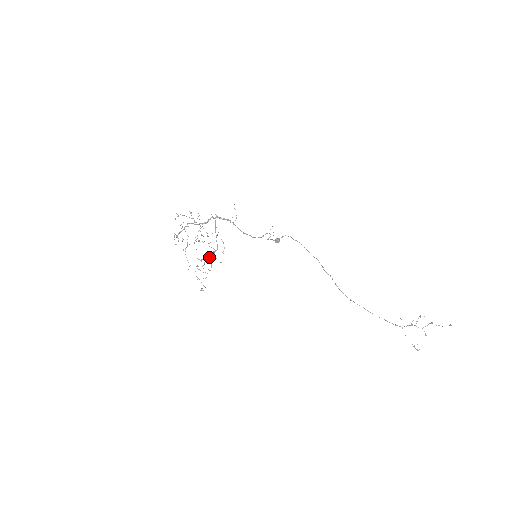
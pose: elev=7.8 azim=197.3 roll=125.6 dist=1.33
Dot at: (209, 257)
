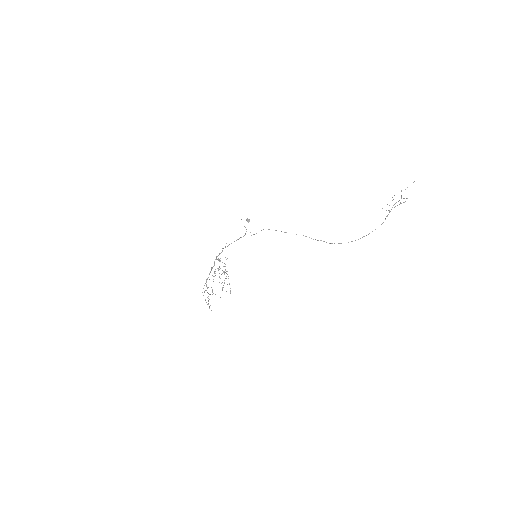
Dot at: occluded
